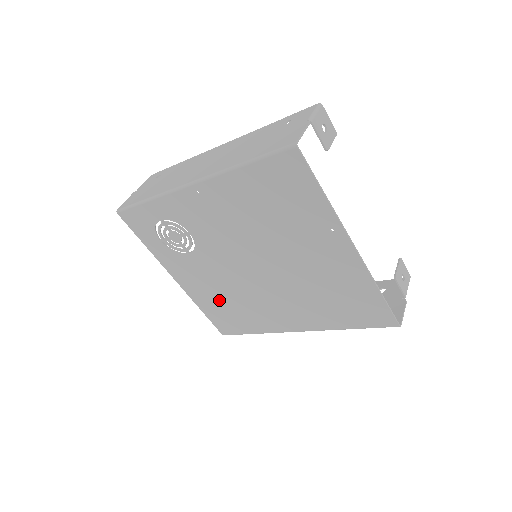
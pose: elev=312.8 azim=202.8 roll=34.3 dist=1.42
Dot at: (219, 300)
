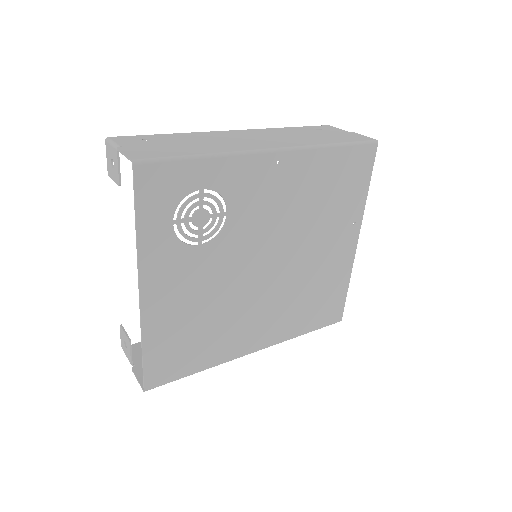
Dot at: (188, 322)
